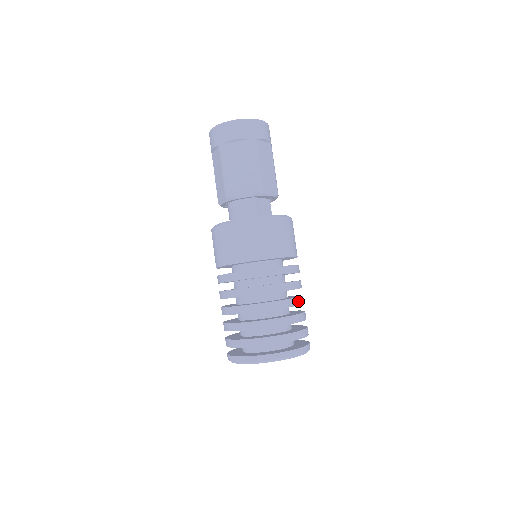
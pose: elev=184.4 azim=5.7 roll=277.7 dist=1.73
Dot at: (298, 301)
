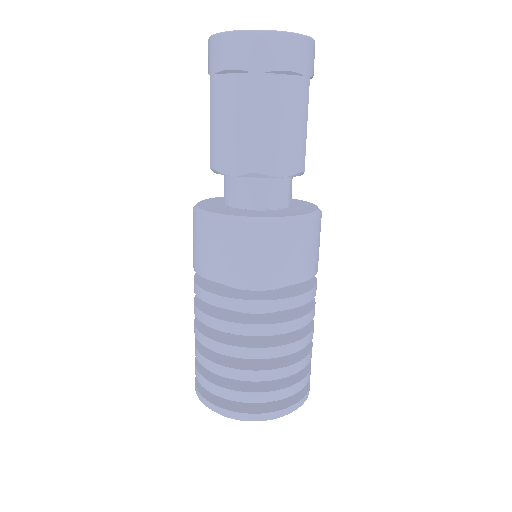
Dot at: (287, 349)
